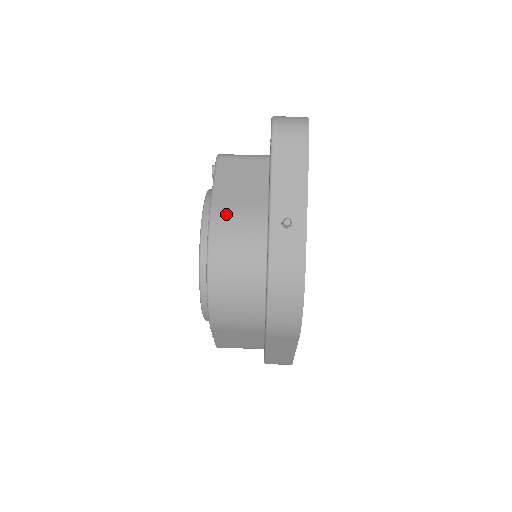
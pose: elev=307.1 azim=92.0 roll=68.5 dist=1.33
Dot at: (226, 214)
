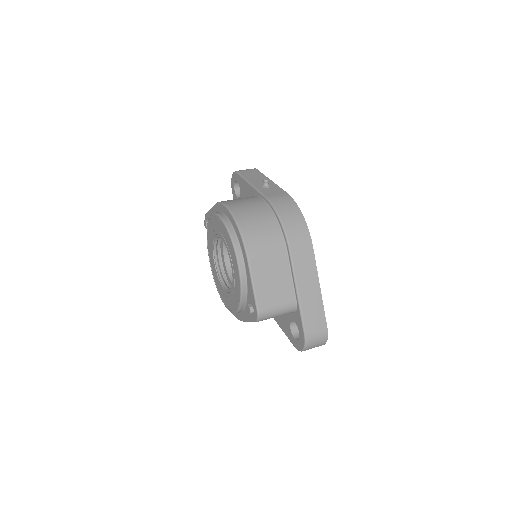
Dot at: occluded
